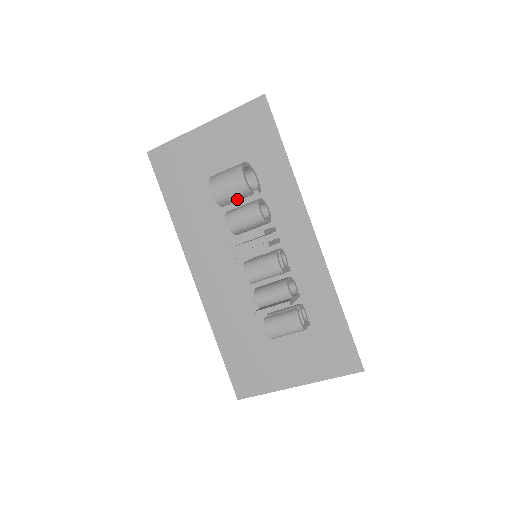
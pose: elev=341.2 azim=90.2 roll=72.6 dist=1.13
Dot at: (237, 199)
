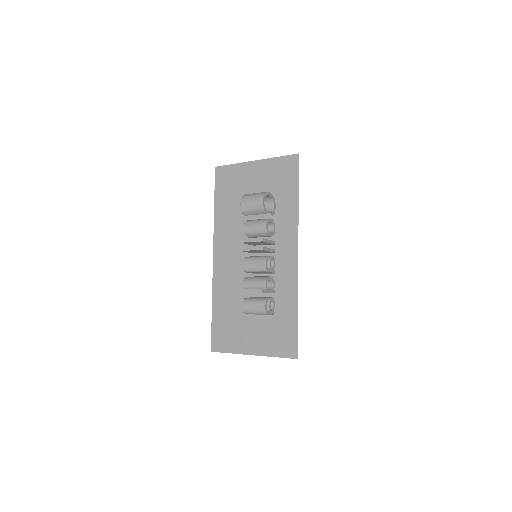
Dot at: (255, 213)
